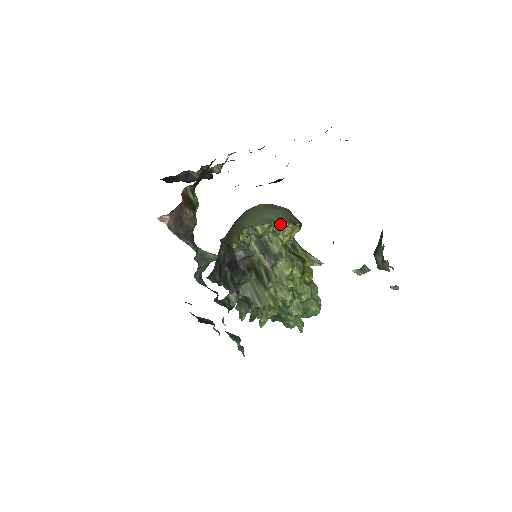
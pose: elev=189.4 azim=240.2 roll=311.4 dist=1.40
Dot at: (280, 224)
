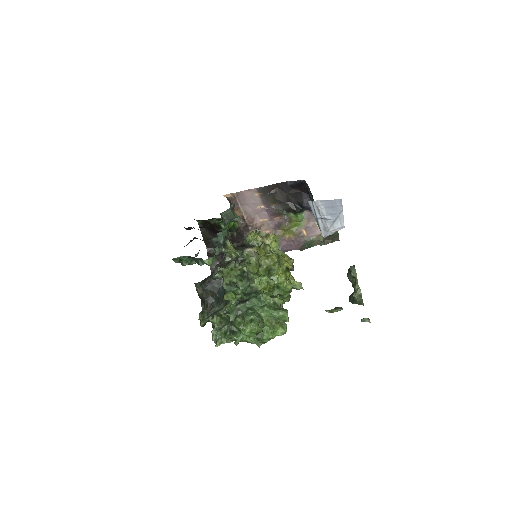
Dot at: (282, 251)
